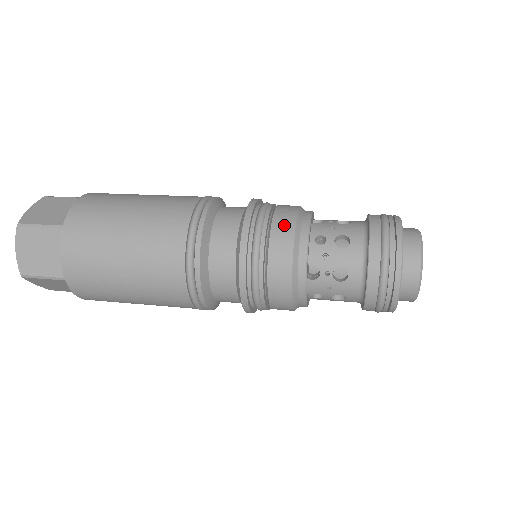
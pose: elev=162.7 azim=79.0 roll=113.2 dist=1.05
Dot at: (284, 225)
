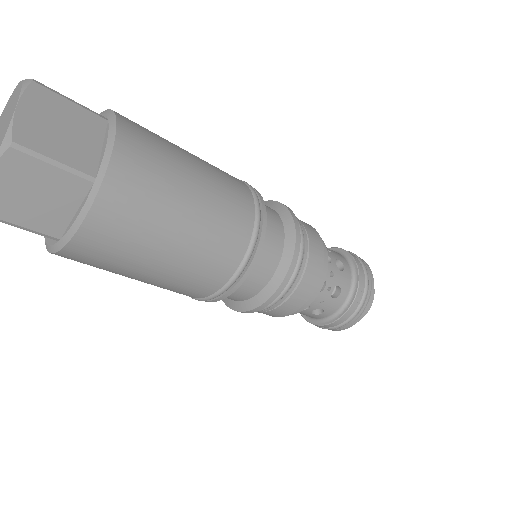
Dot at: occluded
